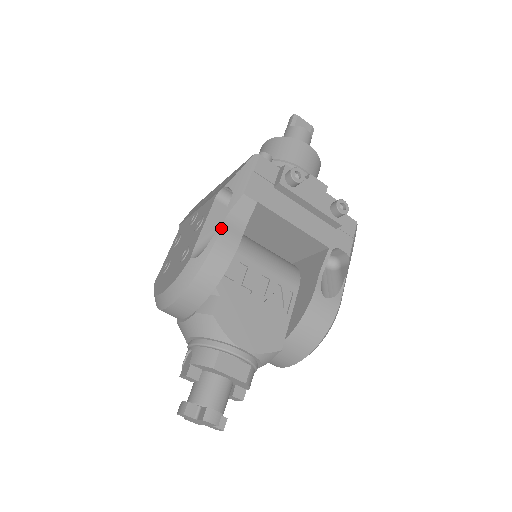
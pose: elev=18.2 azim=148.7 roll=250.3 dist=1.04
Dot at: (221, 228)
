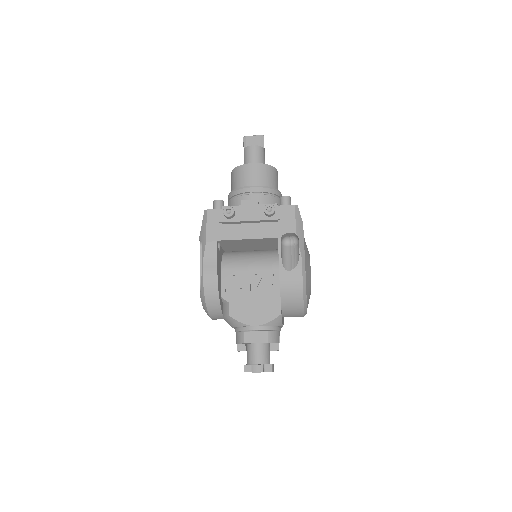
Dot at: (203, 270)
